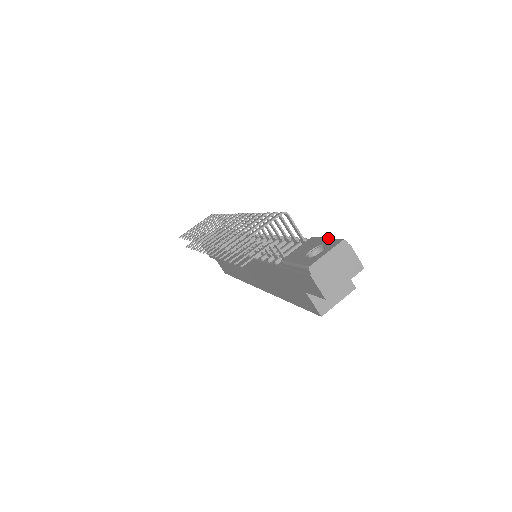
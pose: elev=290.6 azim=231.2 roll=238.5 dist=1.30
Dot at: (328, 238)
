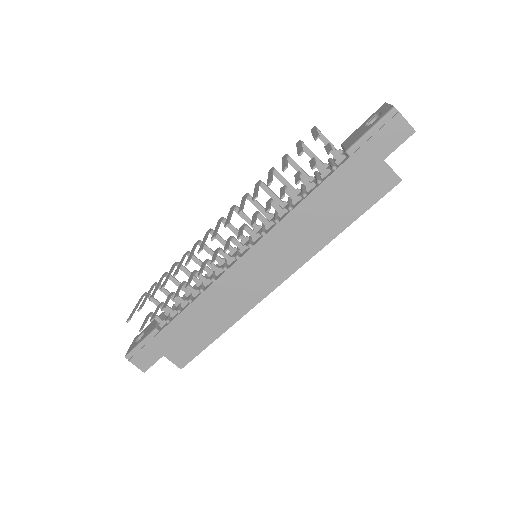
Dot at: occluded
